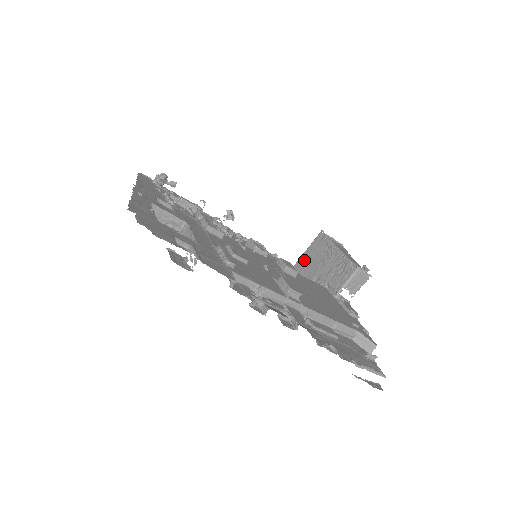
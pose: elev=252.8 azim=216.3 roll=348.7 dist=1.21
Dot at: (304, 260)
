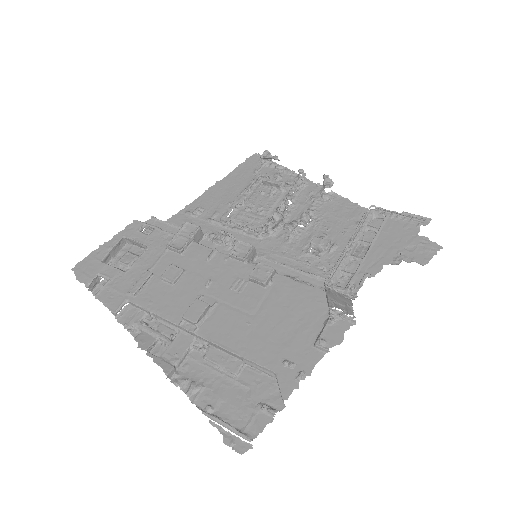
Dot at: occluded
